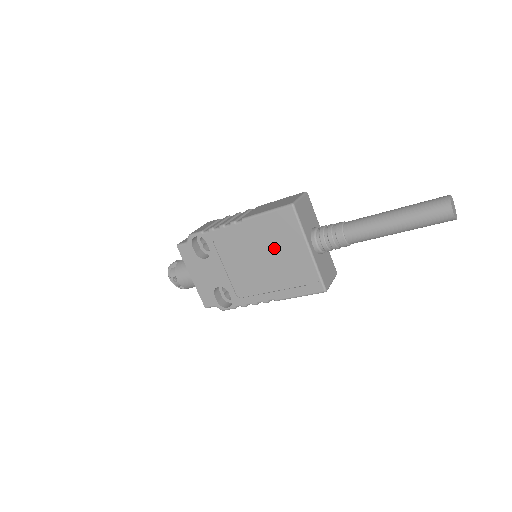
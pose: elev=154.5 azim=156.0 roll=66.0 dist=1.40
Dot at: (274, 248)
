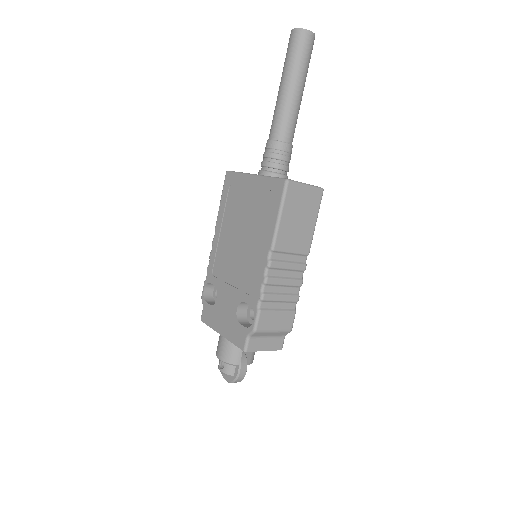
Dot at: (240, 213)
